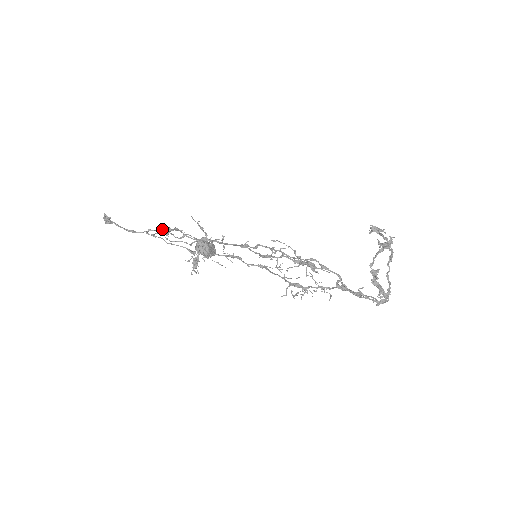
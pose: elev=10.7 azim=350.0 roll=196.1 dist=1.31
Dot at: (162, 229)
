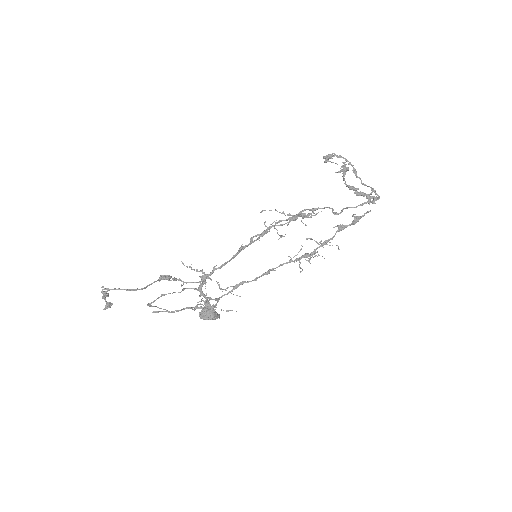
Dot at: (162, 276)
